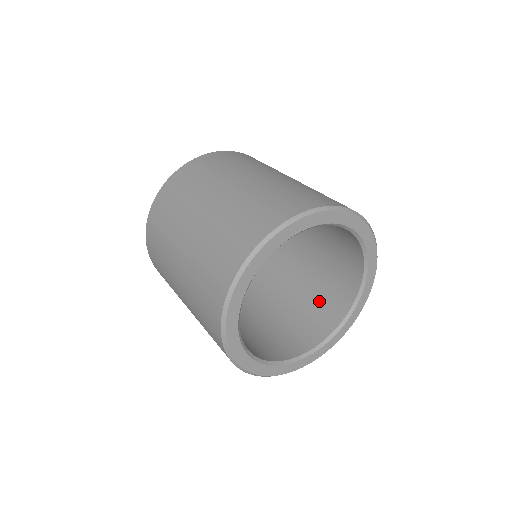
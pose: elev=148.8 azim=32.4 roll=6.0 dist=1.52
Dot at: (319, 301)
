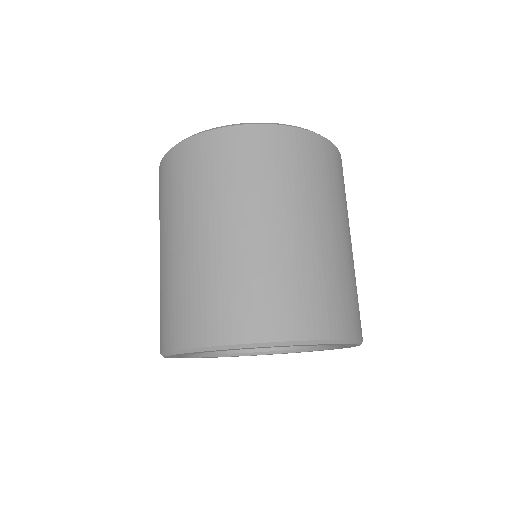
Dot at: occluded
